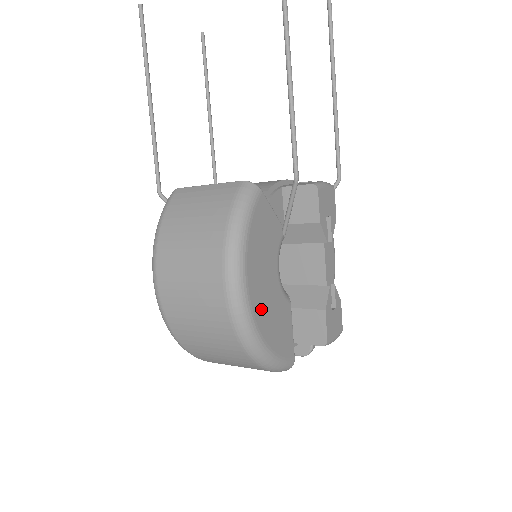
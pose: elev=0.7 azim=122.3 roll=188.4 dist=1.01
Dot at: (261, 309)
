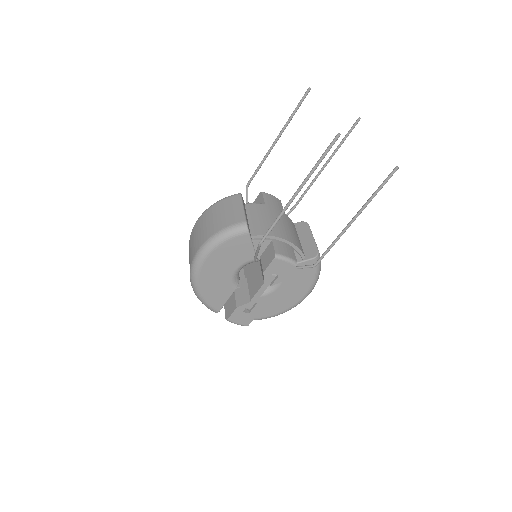
Dot at: (207, 276)
